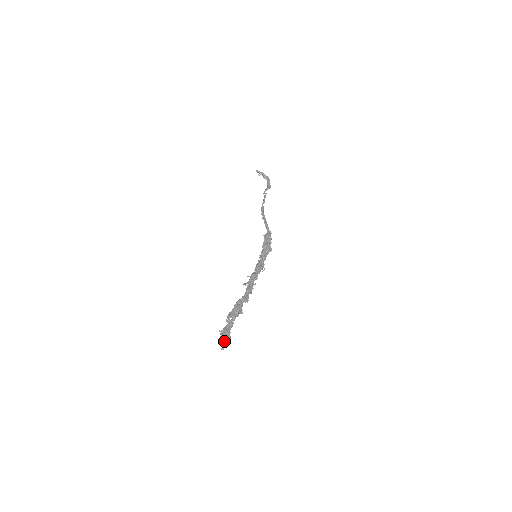
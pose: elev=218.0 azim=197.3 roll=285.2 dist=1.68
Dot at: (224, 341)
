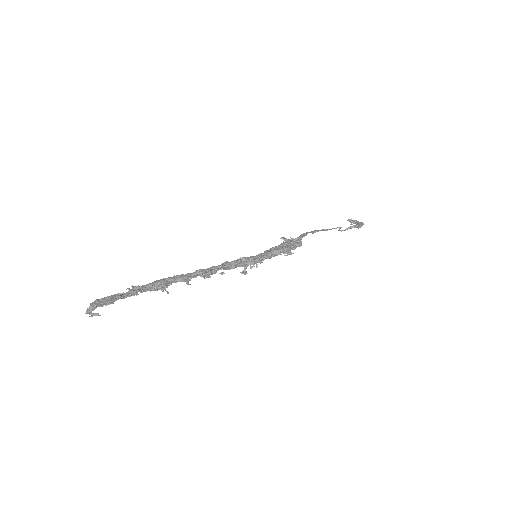
Dot at: (94, 302)
